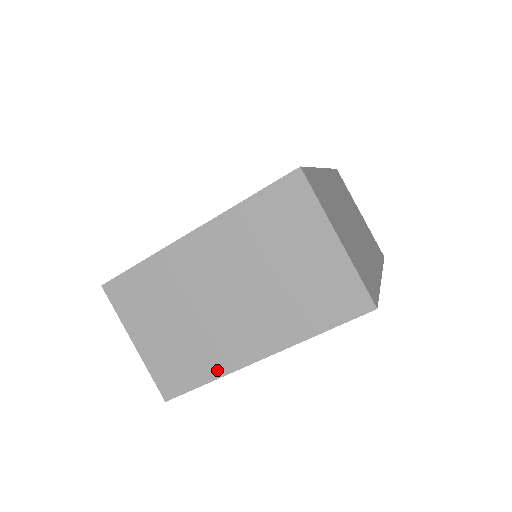
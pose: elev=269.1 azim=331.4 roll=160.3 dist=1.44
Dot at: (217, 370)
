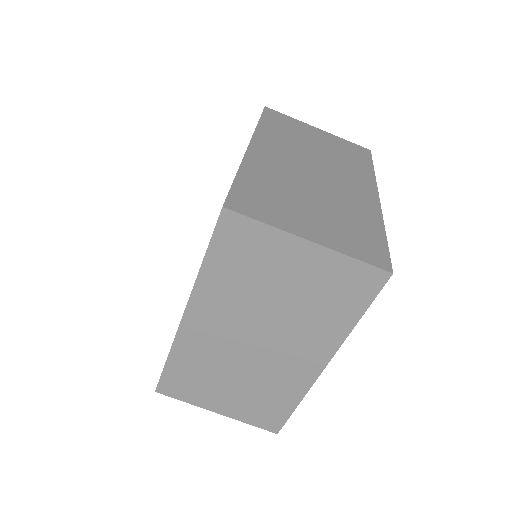
Dot at: (297, 394)
